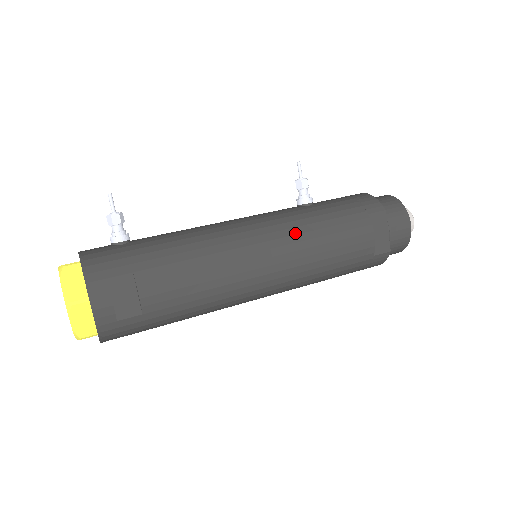
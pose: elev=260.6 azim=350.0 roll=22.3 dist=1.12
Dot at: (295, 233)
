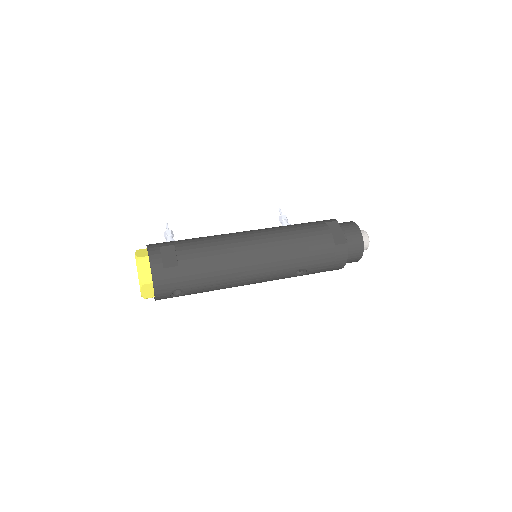
Dot at: (274, 230)
